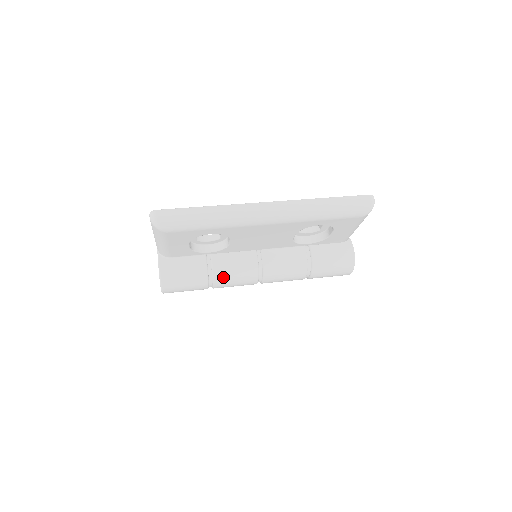
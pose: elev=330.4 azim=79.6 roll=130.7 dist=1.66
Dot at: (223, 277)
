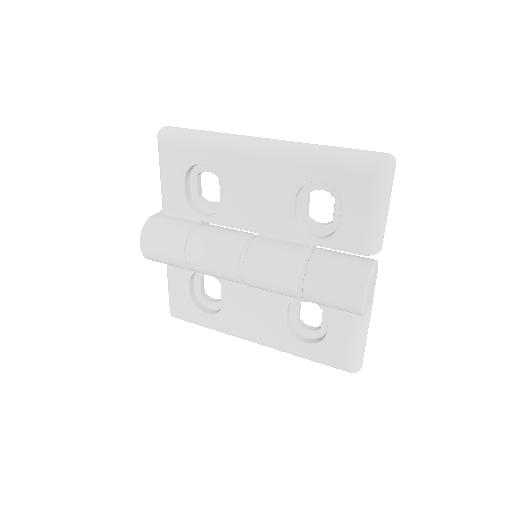
Dot at: (202, 242)
